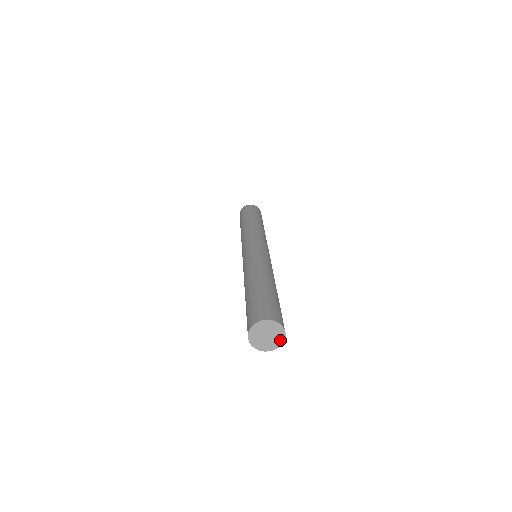
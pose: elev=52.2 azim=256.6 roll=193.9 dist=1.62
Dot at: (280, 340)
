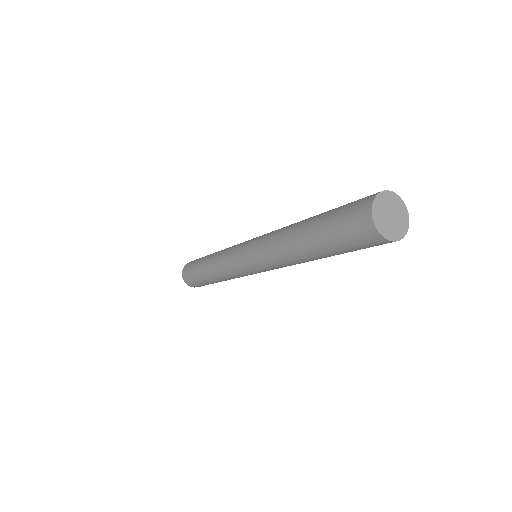
Dot at: (402, 231)
